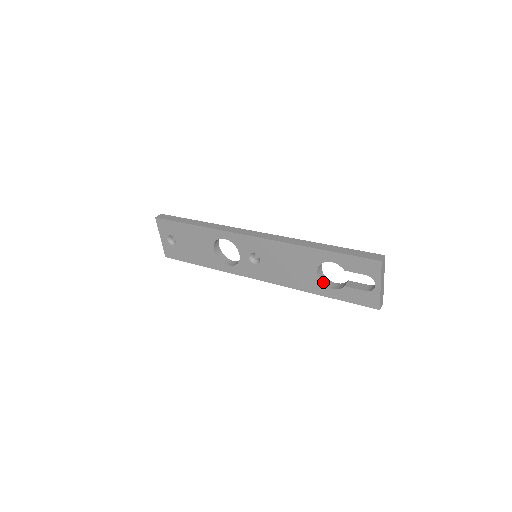
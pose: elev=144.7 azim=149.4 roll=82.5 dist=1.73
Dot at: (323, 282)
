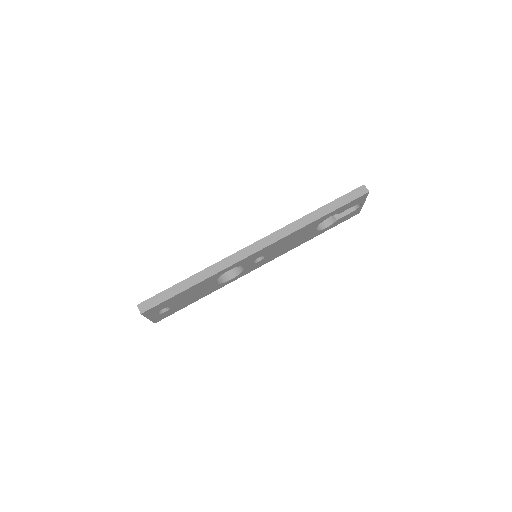
Dot at: (318, 229)
